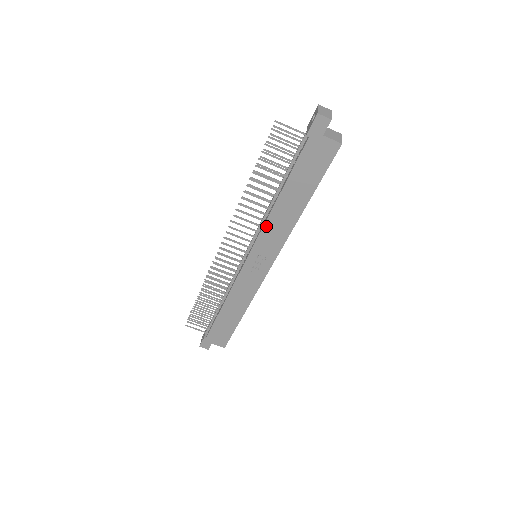
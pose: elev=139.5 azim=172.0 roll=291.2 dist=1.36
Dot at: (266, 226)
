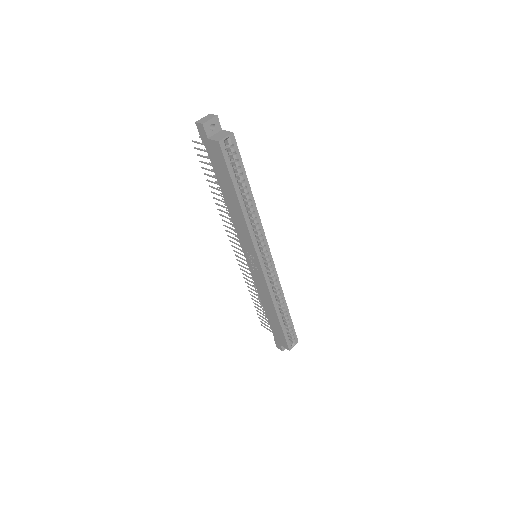
Dot at: (235, 226)
